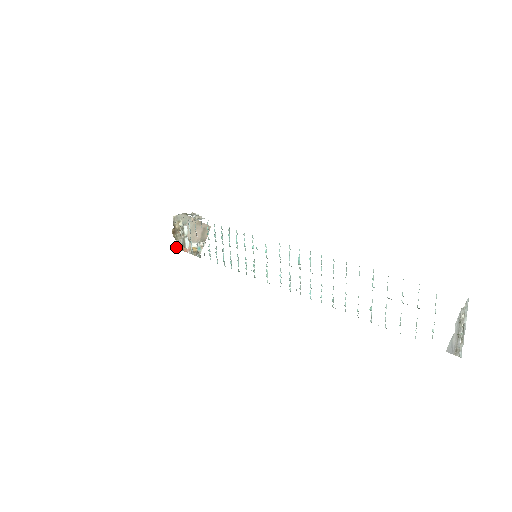
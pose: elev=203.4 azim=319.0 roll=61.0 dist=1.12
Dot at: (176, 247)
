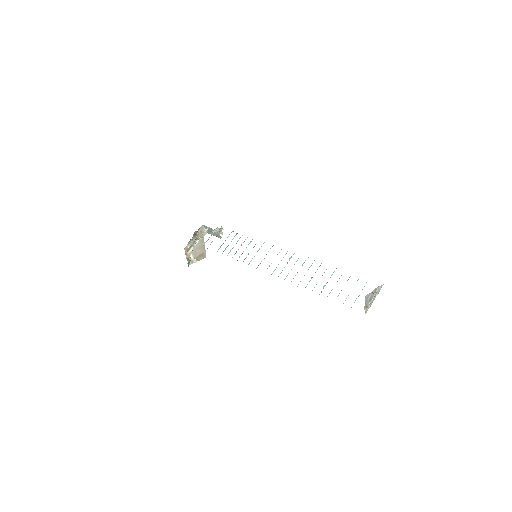
Dot at: (188, 243)
